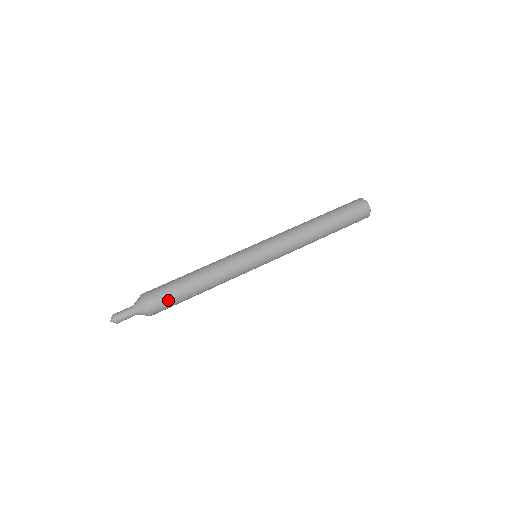
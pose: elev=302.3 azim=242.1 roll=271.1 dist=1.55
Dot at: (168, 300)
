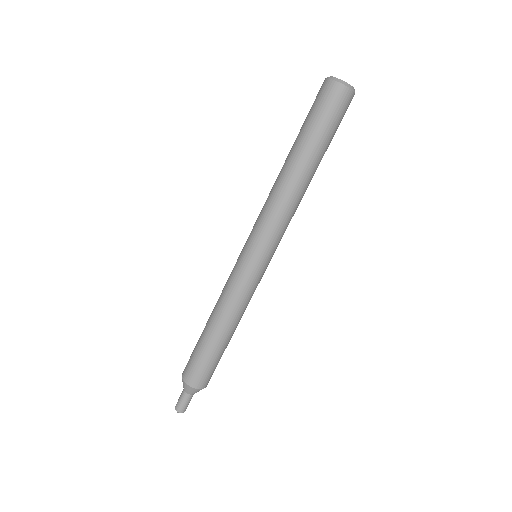
Dot at: occluded
